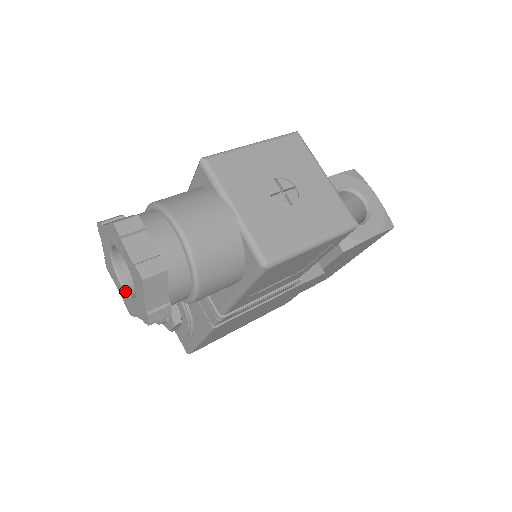
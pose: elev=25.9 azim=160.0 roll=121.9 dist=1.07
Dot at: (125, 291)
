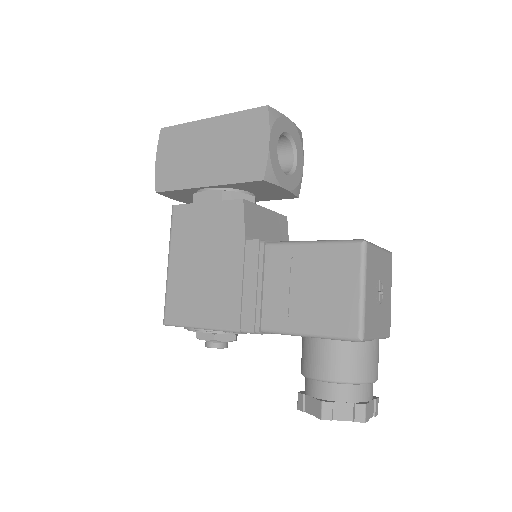
Dot at: occluded
